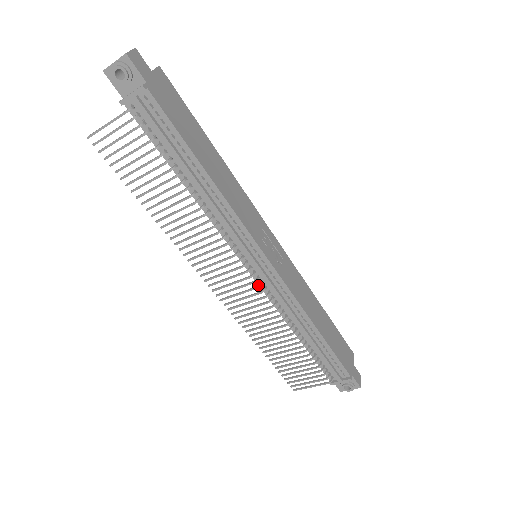
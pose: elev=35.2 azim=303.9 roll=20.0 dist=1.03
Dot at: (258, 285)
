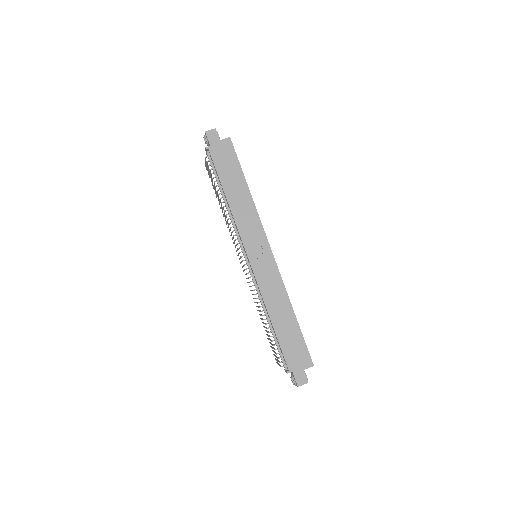
Dot at: (248, 272)
